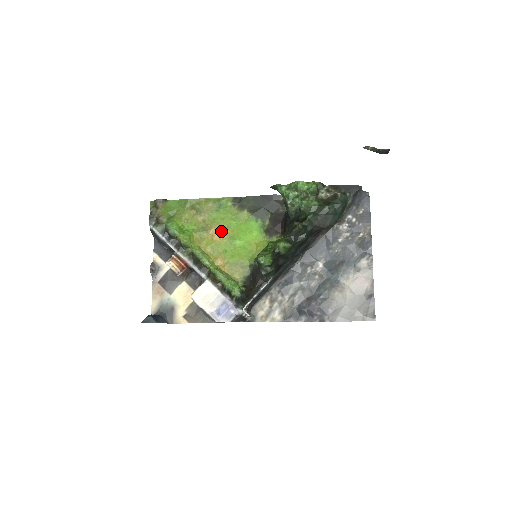
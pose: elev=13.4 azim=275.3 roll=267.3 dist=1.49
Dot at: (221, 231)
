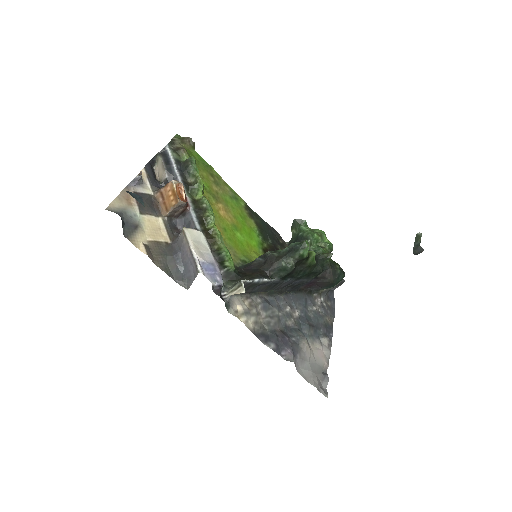
Dot at: (228, 213)
